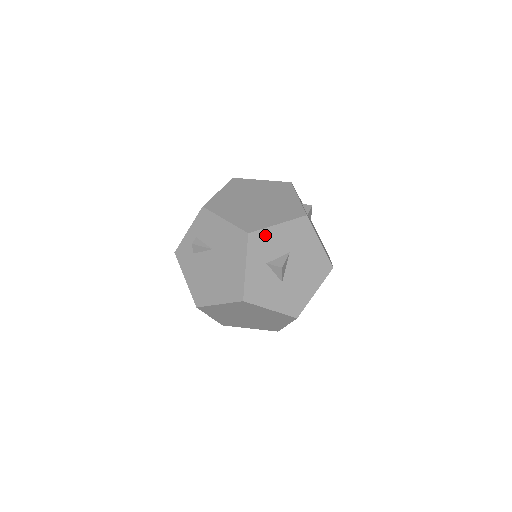
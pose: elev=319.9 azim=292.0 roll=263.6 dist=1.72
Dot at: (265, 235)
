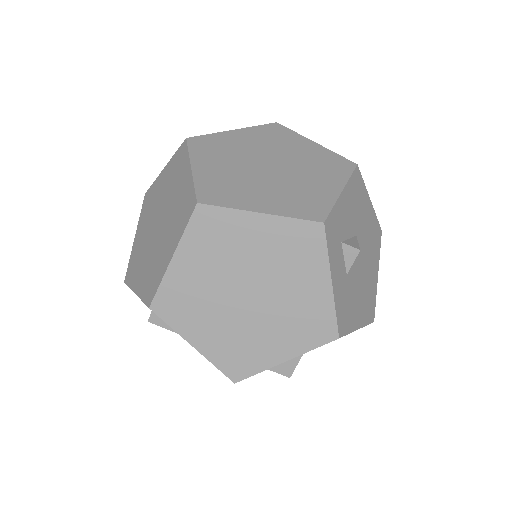
Dot at: occluded
